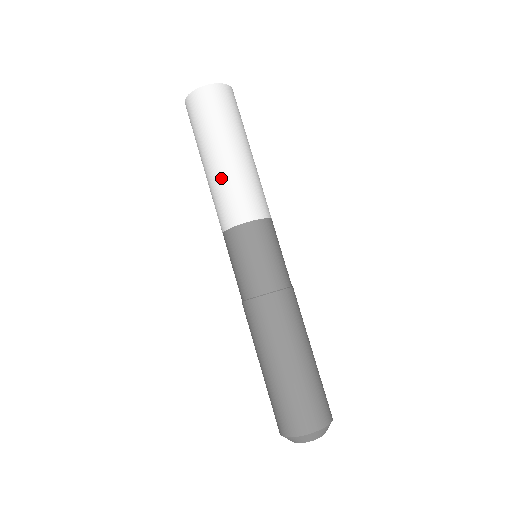
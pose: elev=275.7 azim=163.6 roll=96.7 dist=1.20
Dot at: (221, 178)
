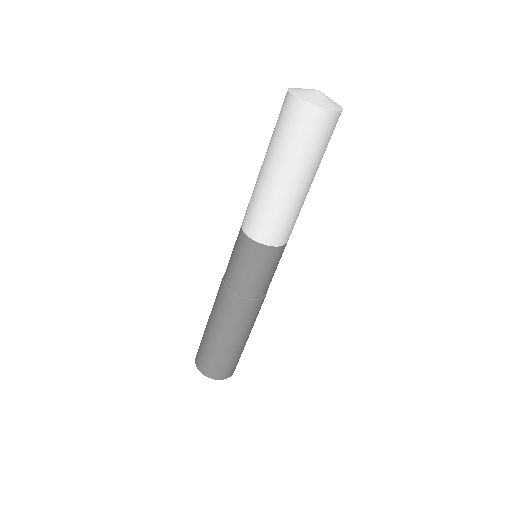
Dot at: (277, 201)
